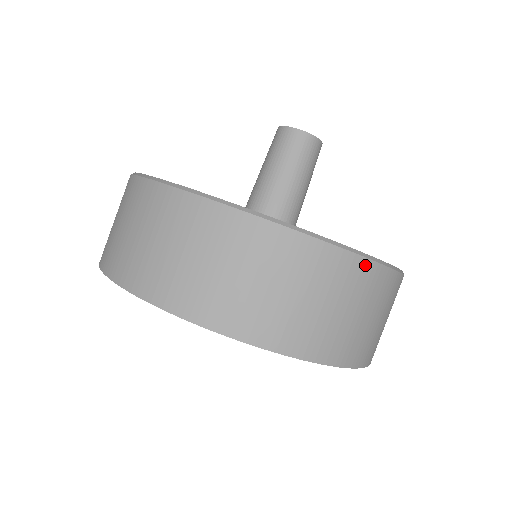
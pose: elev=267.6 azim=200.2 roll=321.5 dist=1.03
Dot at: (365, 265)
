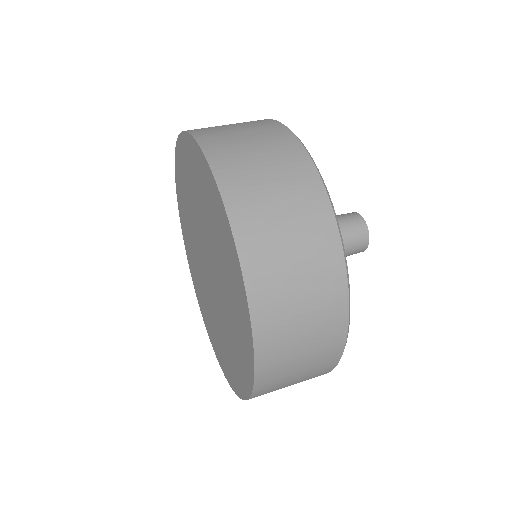
Dot at: occluded
